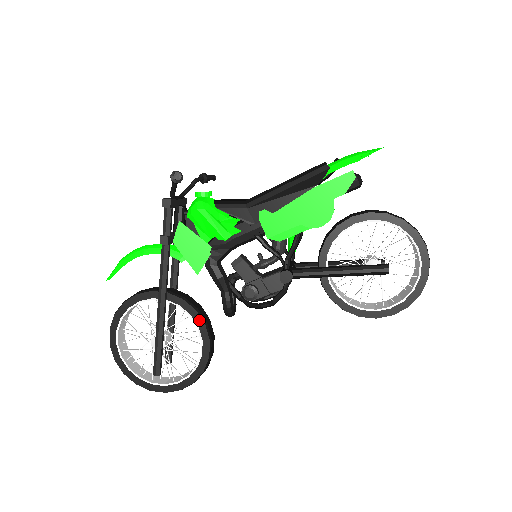
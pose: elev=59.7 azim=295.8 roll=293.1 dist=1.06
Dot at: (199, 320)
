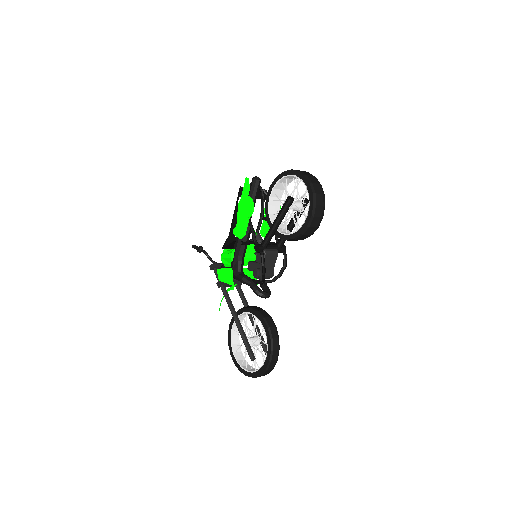
Dot at: (254, 312)
